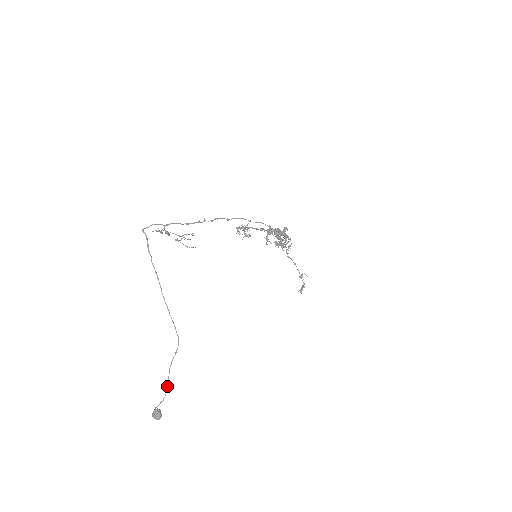
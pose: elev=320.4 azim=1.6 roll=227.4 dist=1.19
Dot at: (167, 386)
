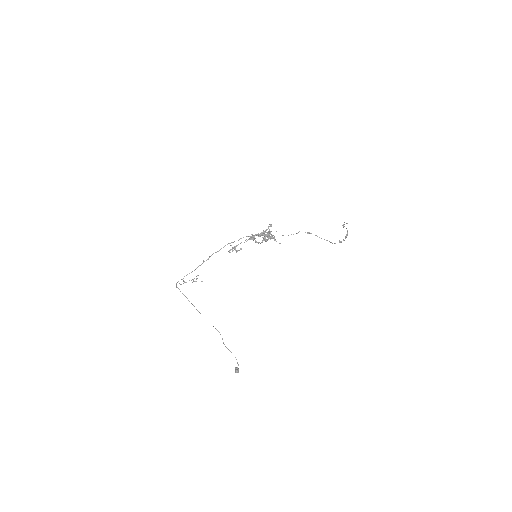
Dot at: occluded
